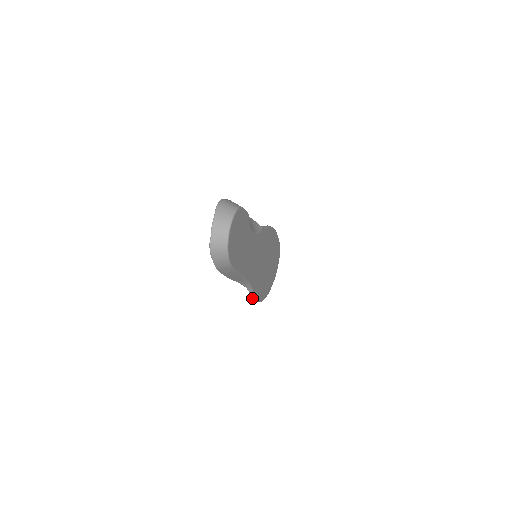
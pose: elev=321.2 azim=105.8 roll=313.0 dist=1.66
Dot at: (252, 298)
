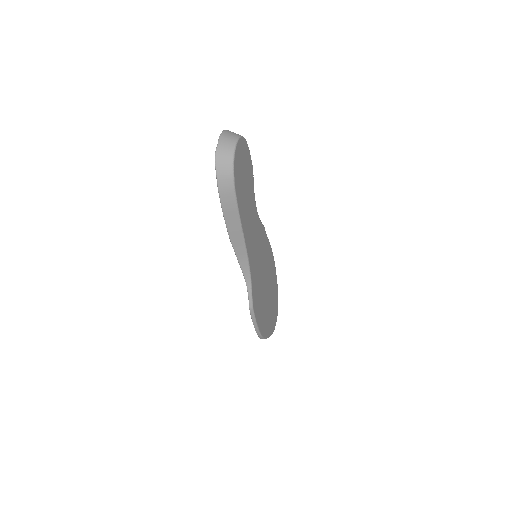
Dot at: (250, 302)
